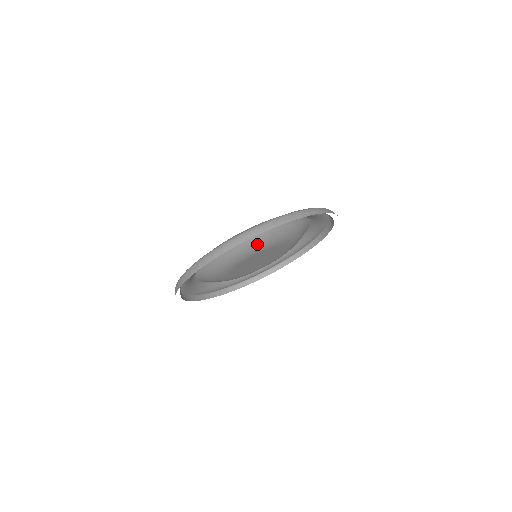
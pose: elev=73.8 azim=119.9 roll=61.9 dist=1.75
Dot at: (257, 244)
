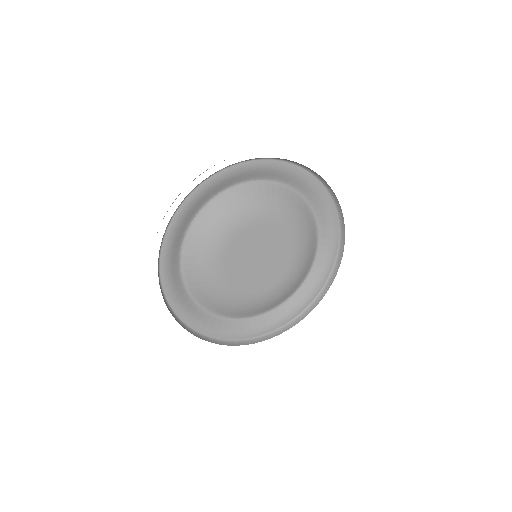
Dot at: (208, 238)
